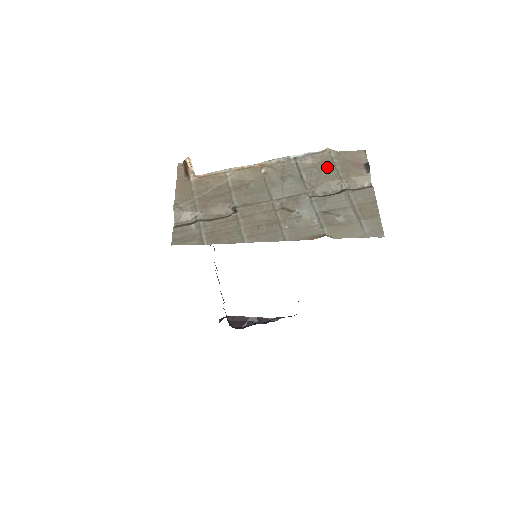
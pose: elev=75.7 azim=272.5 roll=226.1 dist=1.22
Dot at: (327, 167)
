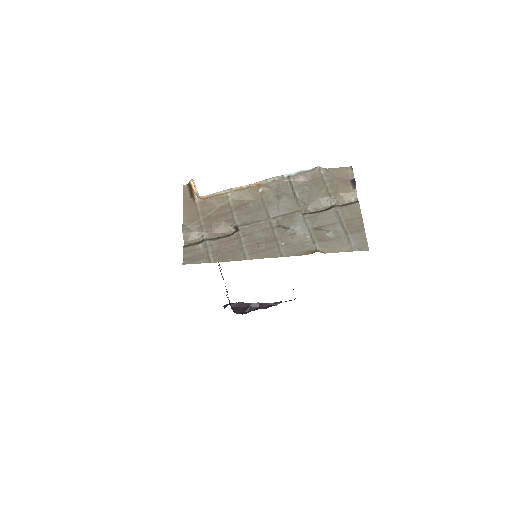
Dot at: (317, 185)
